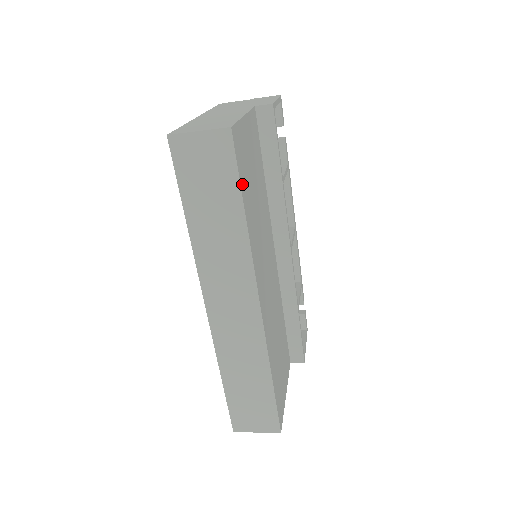
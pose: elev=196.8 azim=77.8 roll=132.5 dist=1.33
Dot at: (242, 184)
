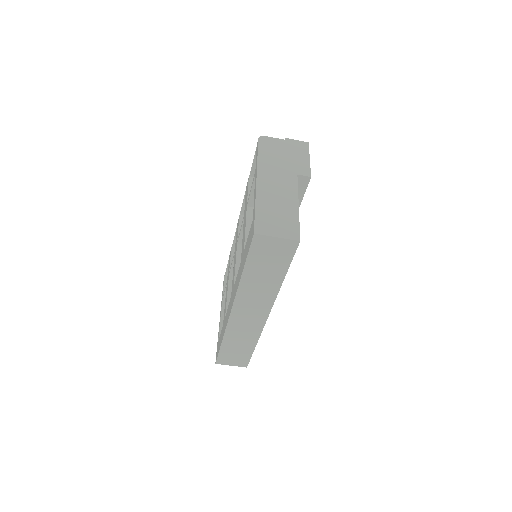
Dot at: occluded
